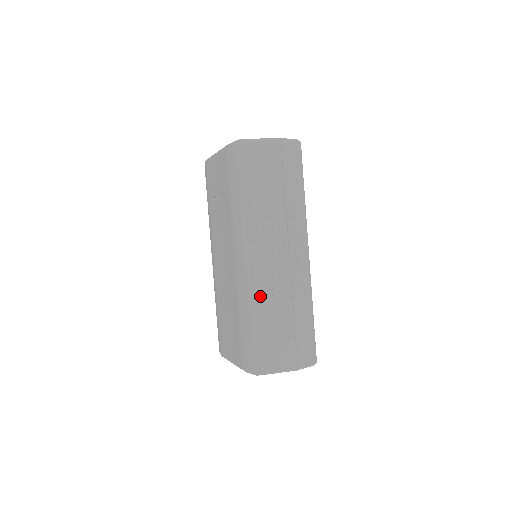
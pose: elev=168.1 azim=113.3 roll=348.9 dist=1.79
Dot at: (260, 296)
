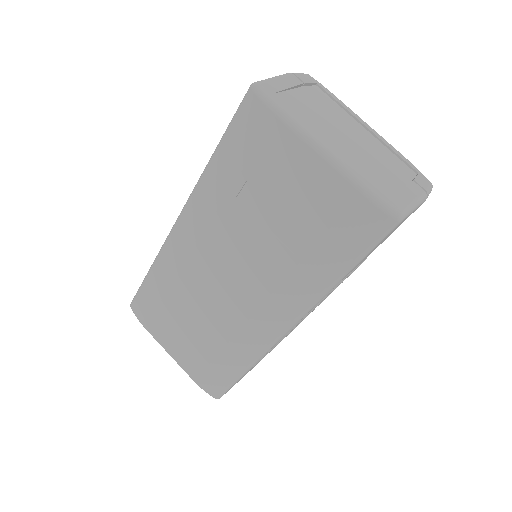
Dot at: occluded
